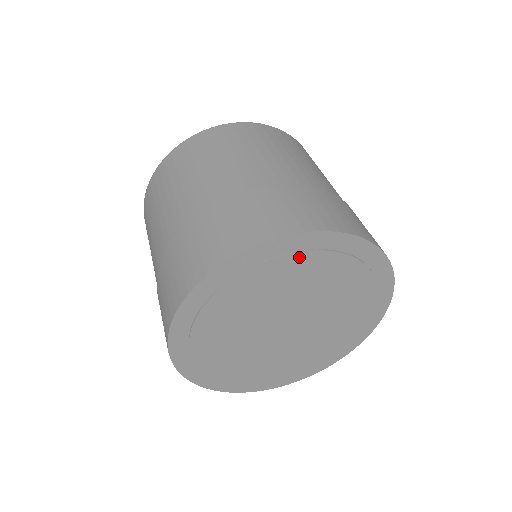
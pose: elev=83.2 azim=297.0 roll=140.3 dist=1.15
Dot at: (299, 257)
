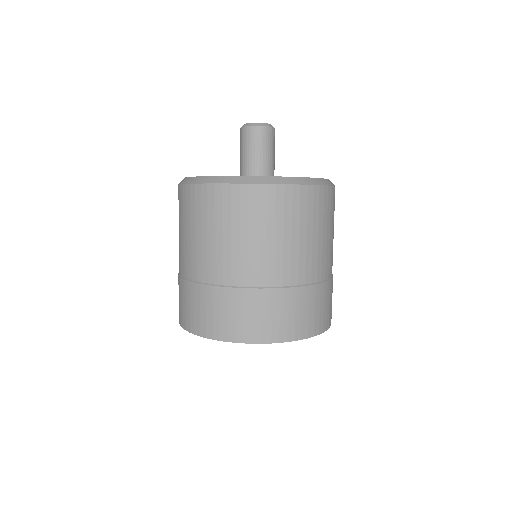
Dot at: occluded
